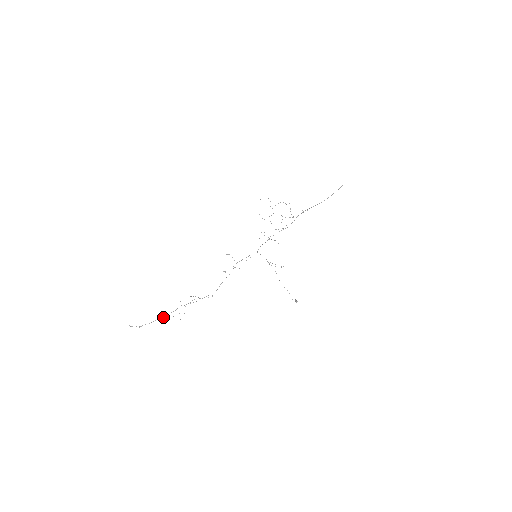
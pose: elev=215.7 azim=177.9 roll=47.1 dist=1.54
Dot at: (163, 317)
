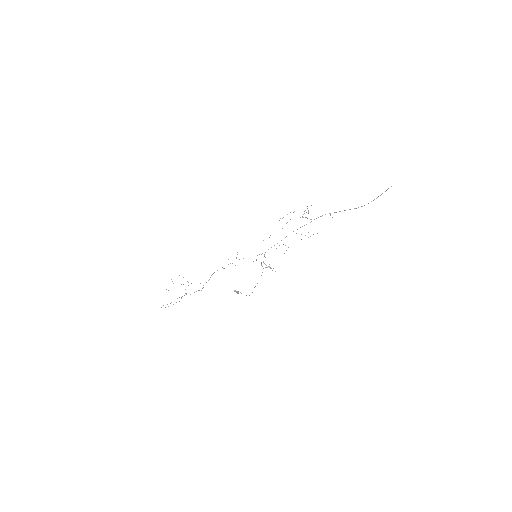
Dot at: occluded
